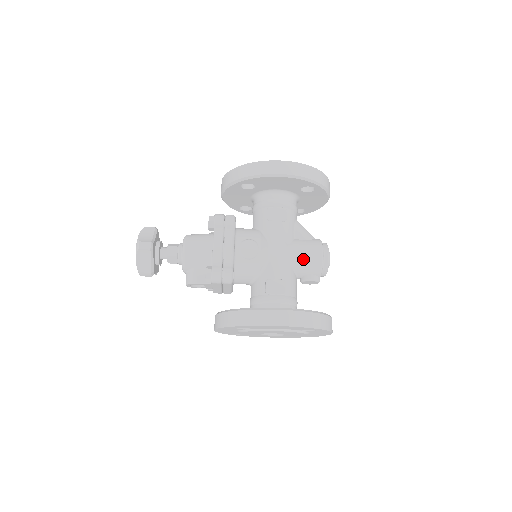
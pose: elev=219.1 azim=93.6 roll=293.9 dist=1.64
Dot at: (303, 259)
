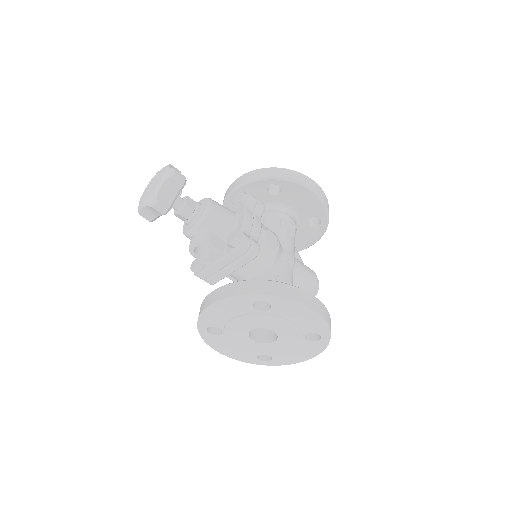
Dot at: (304, 275)
